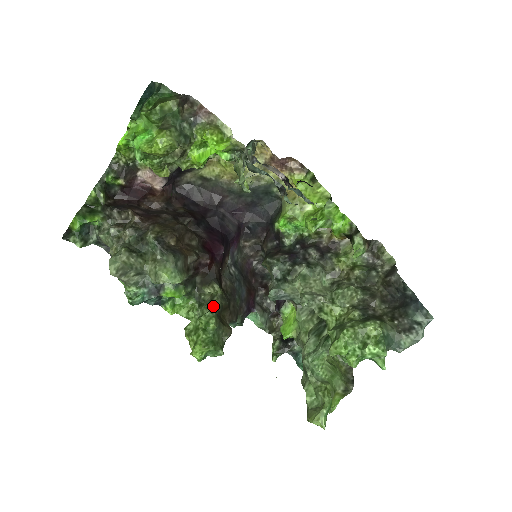
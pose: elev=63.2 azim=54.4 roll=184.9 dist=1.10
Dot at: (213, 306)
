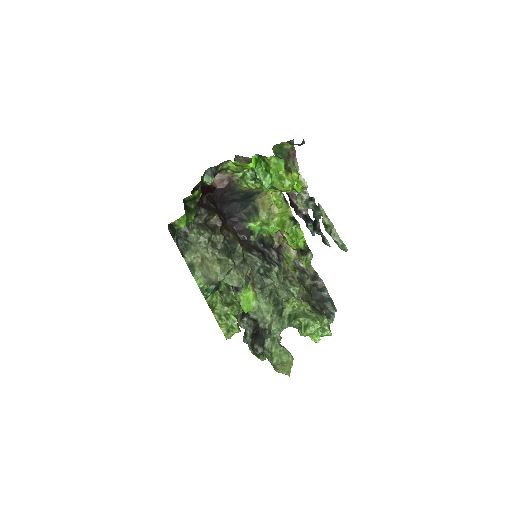
Dot at: (233, 295)
